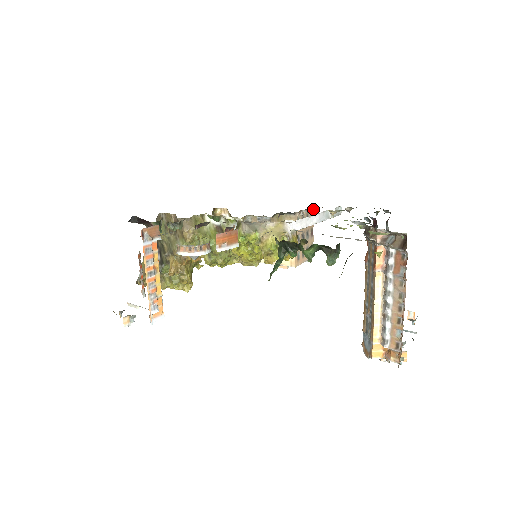
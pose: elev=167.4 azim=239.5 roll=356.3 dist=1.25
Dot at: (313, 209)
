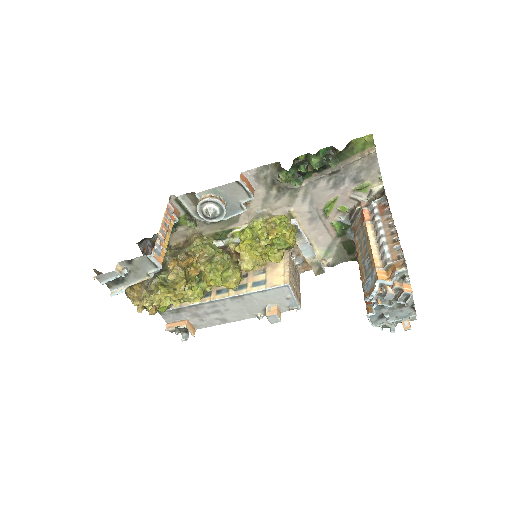
Dot at: (302, 259)
